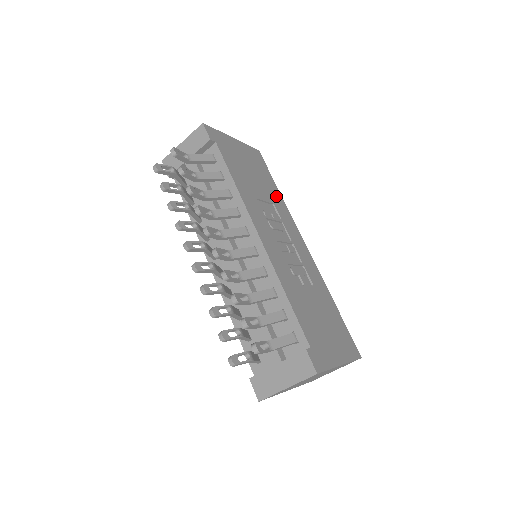
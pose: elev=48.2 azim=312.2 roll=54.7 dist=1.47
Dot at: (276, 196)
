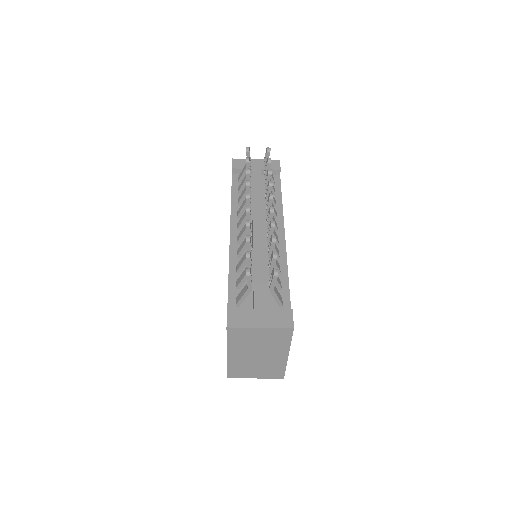
Dot at: occluded
